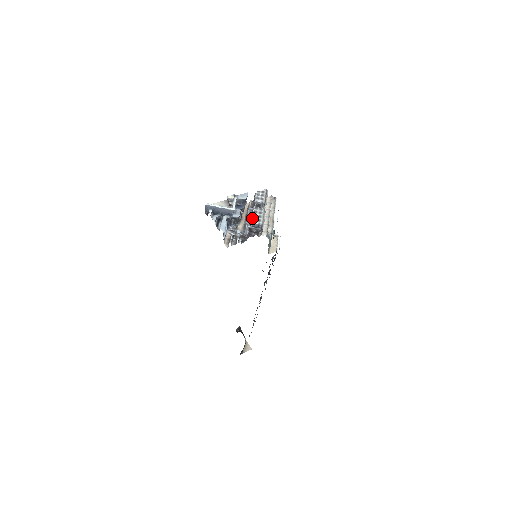
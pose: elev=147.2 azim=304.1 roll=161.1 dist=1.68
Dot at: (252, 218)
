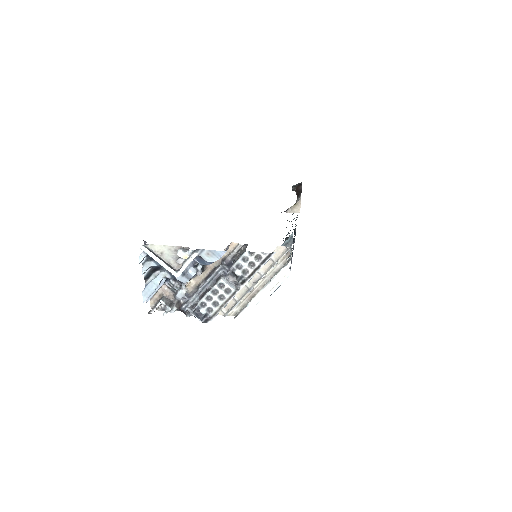
Dot at: (201, 300)
